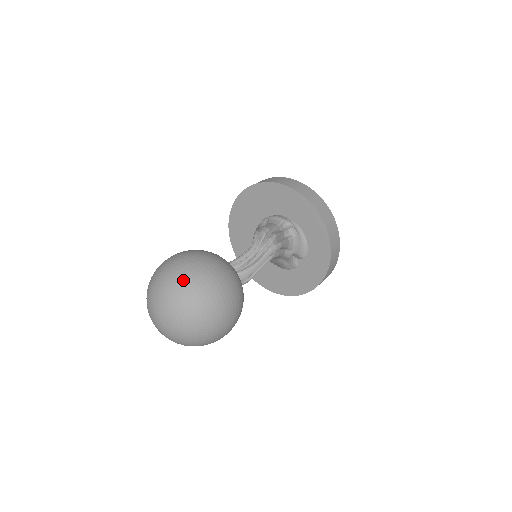
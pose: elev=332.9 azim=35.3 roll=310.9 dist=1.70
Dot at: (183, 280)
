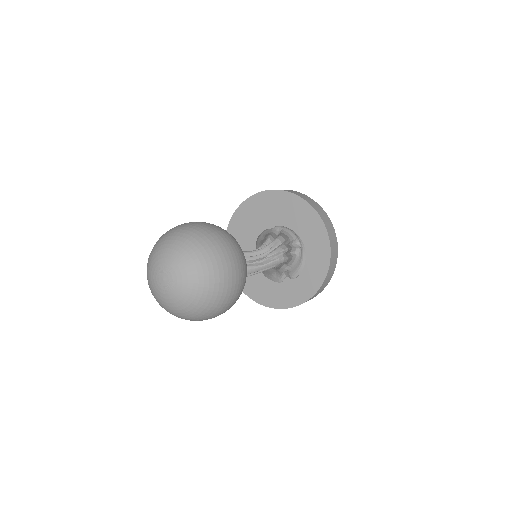
Dot at: (207, 254)
